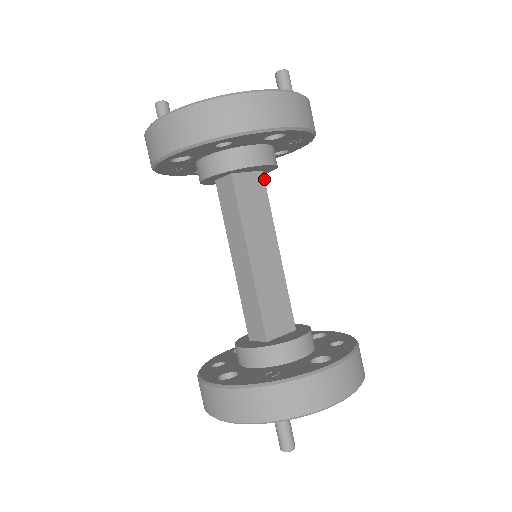
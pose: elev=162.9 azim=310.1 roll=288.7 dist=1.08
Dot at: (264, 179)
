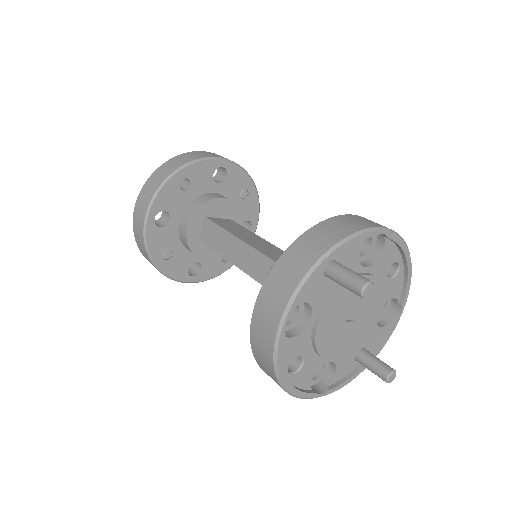
Dot at: (235, 222)
